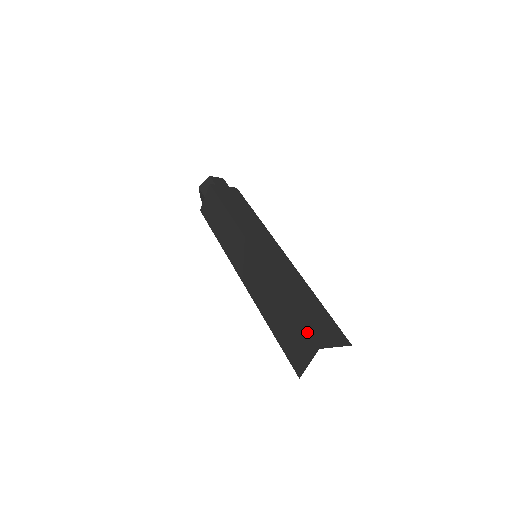
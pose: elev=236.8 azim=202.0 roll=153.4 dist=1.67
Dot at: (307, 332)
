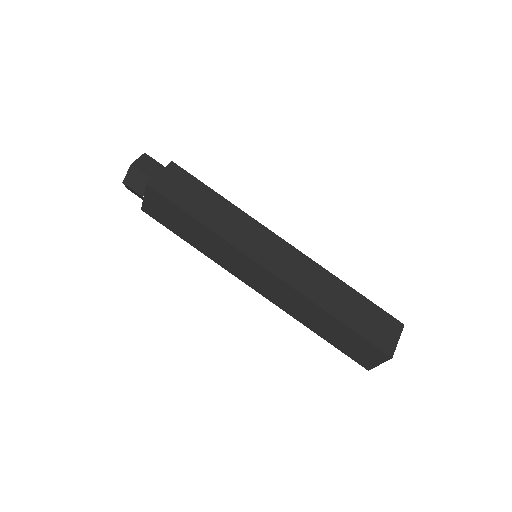
Dot at: (373, 346)
